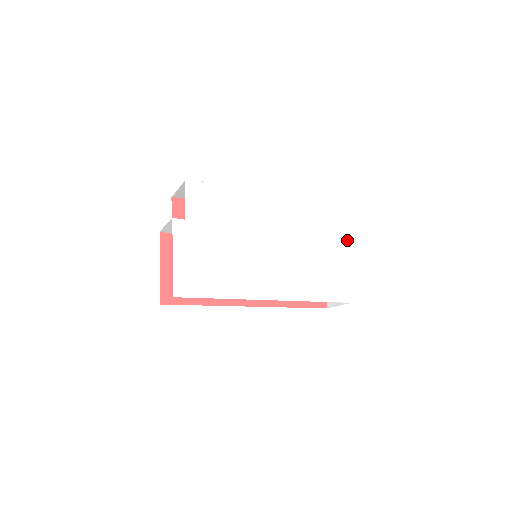
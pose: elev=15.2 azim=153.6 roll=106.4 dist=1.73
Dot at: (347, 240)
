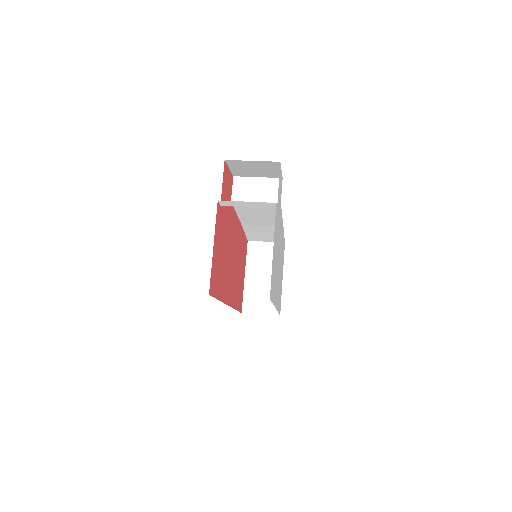
Dot at: occluded
